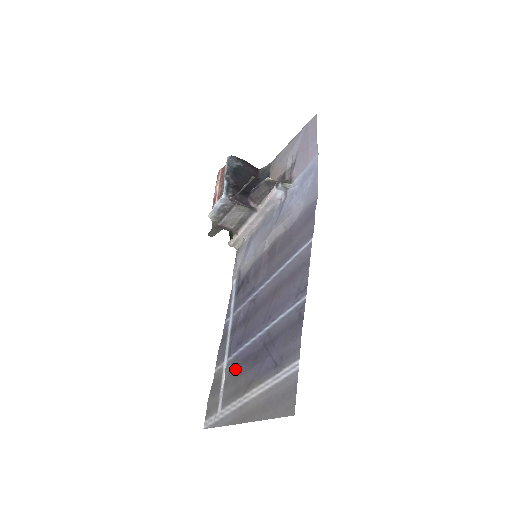
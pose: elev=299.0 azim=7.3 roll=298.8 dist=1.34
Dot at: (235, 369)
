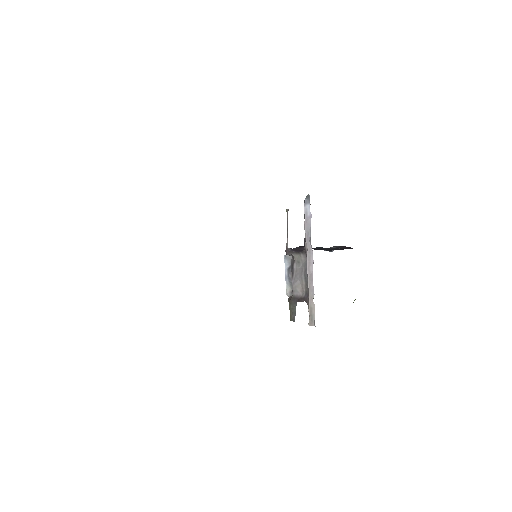
Dot at: occluded
